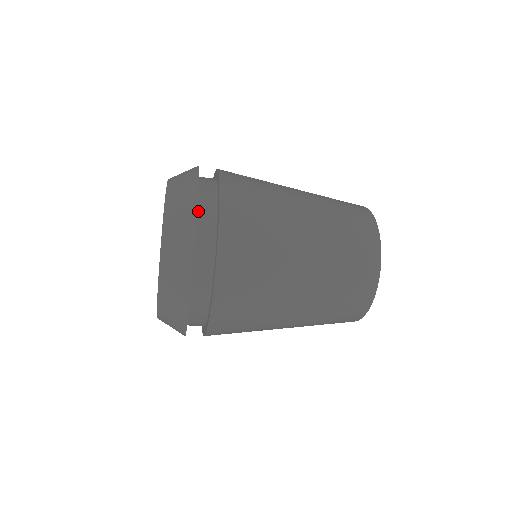
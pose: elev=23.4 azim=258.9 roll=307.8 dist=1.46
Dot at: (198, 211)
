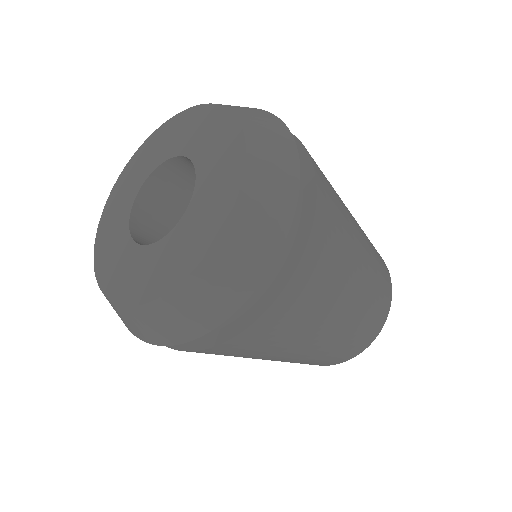
Dot at: occluded
